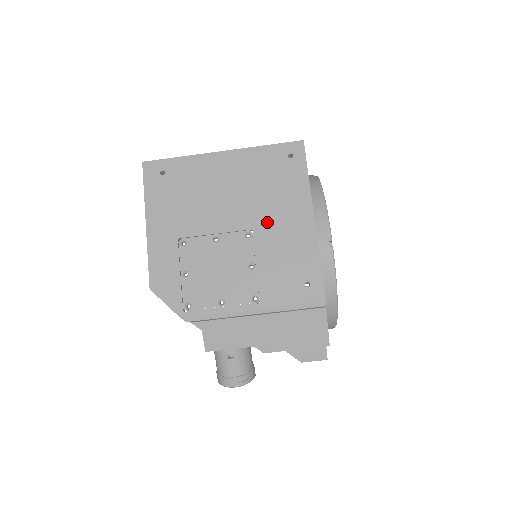
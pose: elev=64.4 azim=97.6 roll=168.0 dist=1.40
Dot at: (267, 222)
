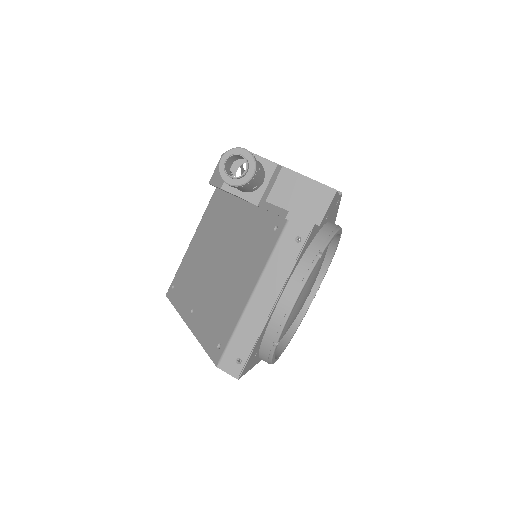
Dot at: occluded
